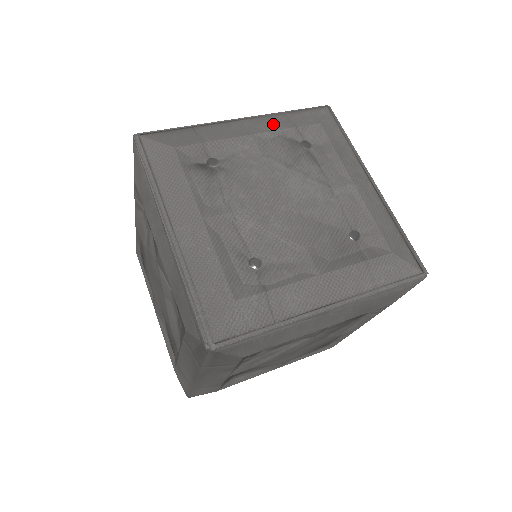
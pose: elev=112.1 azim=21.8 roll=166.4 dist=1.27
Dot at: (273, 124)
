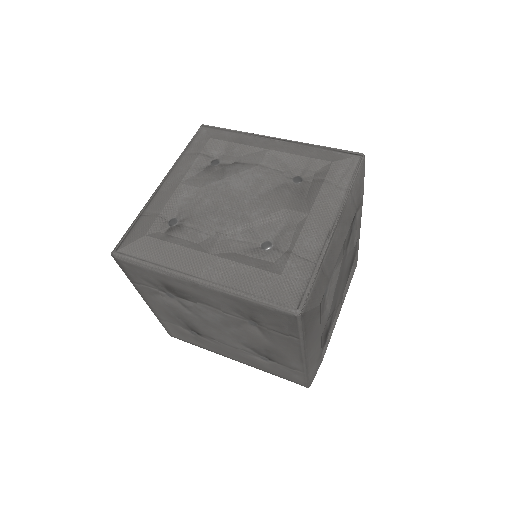
Dot at: occluded
